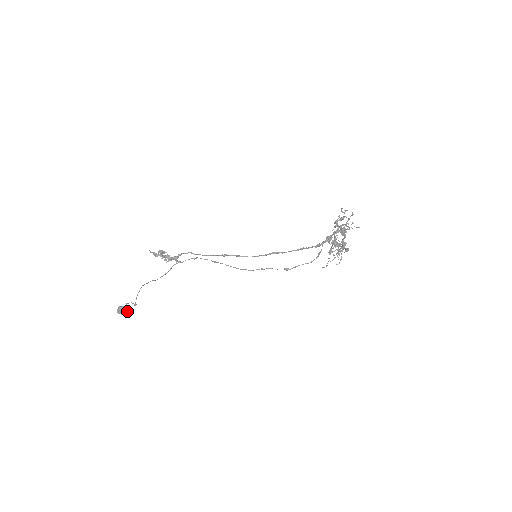
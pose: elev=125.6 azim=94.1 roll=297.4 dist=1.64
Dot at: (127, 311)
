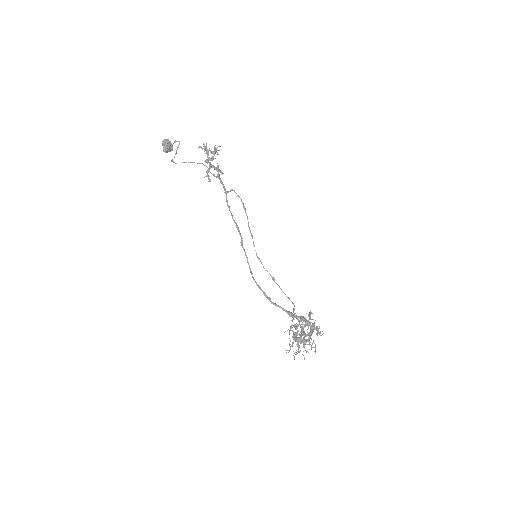
Dot at: occluded
